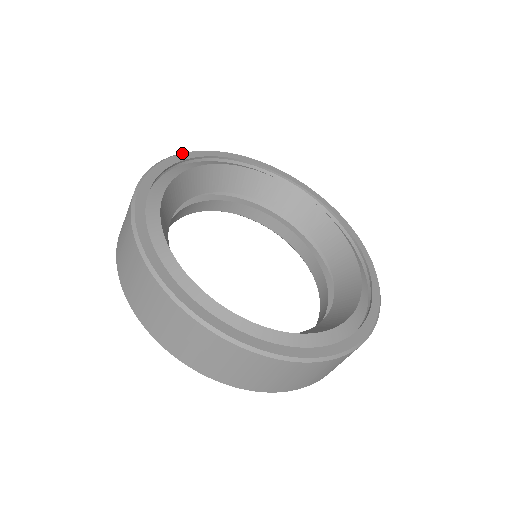
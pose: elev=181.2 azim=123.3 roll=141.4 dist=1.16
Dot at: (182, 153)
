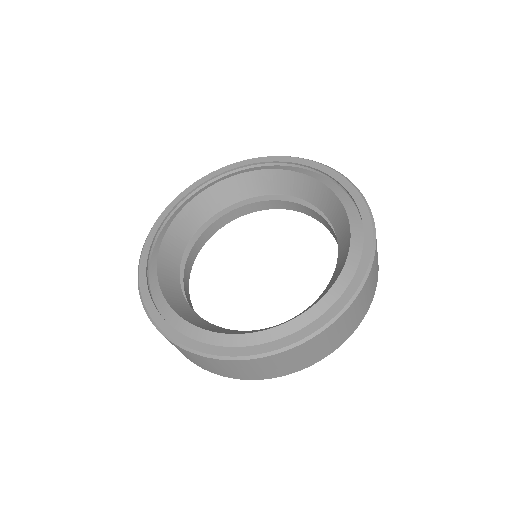
Dot at: (223, 167)
